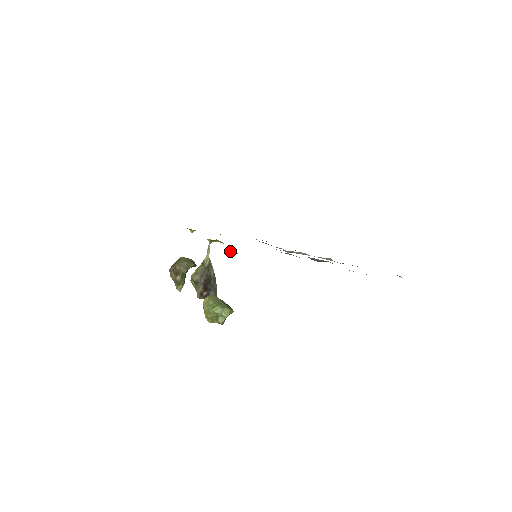
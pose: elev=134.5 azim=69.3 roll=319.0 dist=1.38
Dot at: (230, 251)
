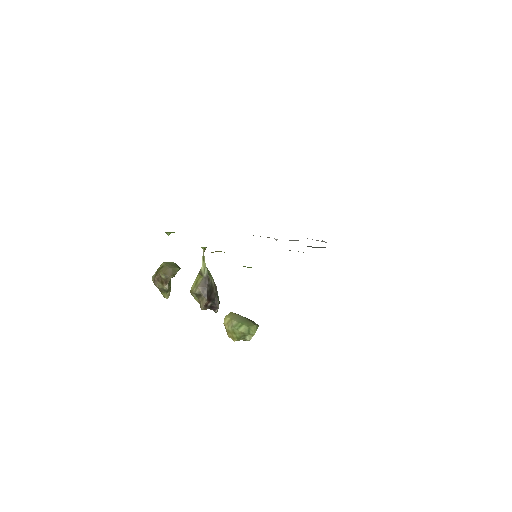
Dot at: (244, 266)
